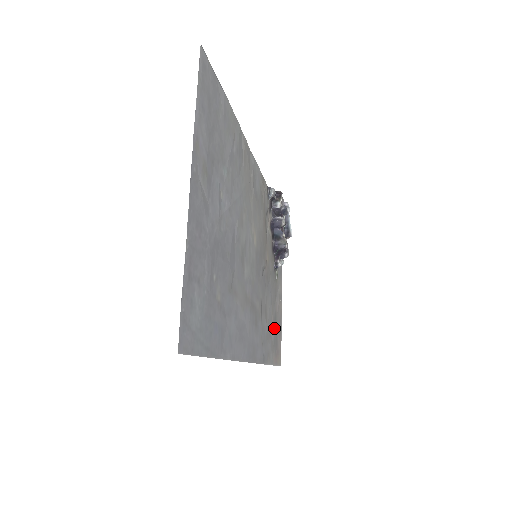
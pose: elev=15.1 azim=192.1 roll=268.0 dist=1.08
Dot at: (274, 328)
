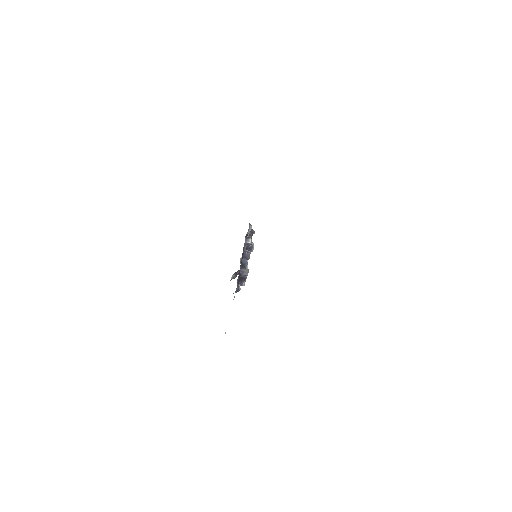
Dot at: occluded
